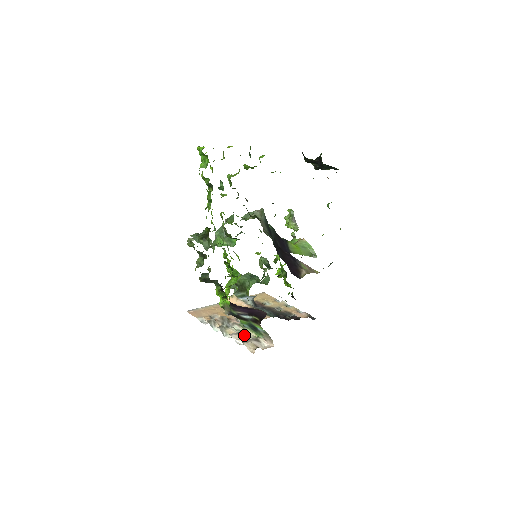
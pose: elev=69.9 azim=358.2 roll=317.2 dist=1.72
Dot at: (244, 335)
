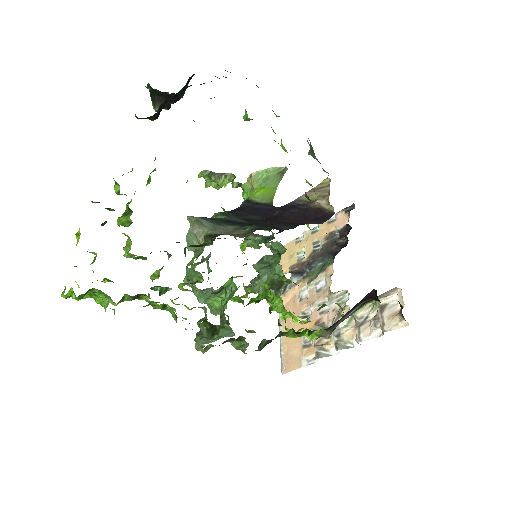
Dot at: (363, 320)
